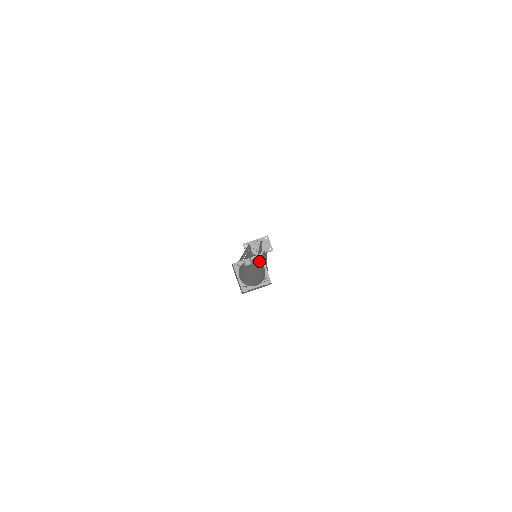
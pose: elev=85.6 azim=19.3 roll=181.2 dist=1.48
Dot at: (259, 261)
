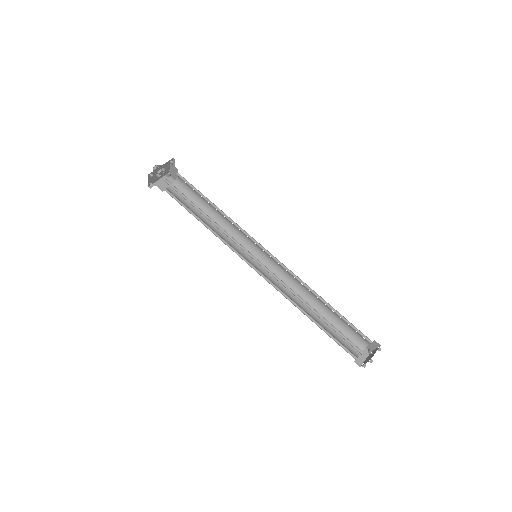
Dot at: occluded
